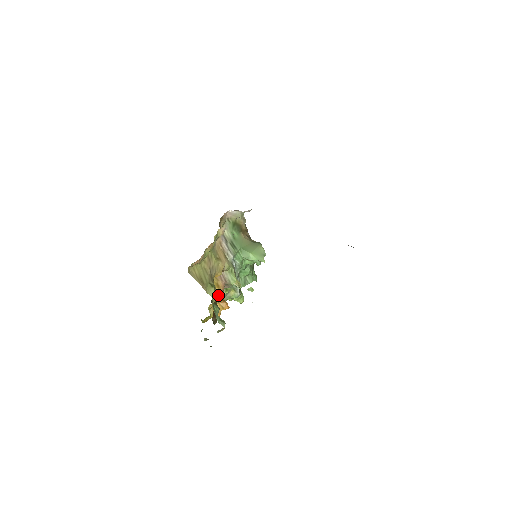
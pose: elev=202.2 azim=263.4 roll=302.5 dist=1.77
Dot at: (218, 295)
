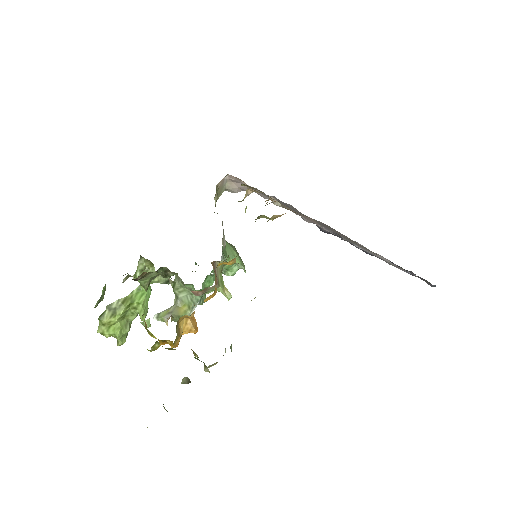
Dot at: occluded
